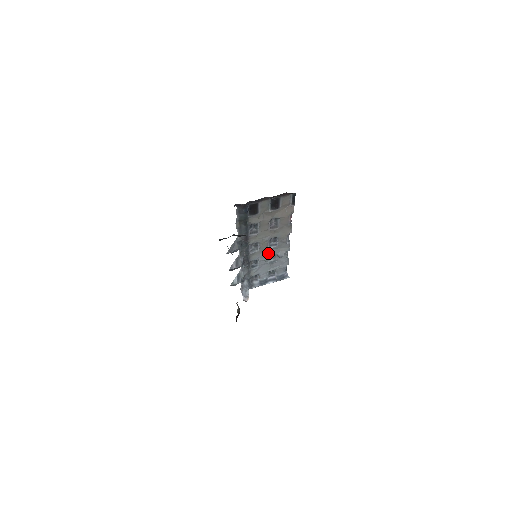
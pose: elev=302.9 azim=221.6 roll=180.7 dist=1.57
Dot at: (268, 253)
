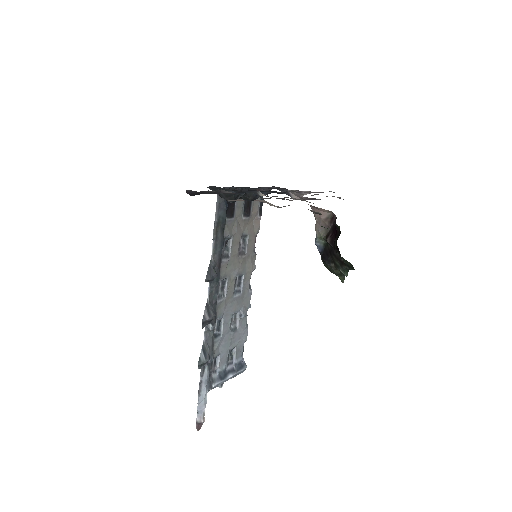
Dot at: (232, 307)
